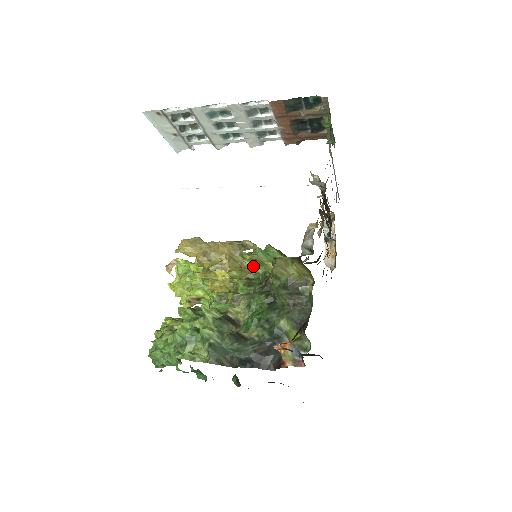
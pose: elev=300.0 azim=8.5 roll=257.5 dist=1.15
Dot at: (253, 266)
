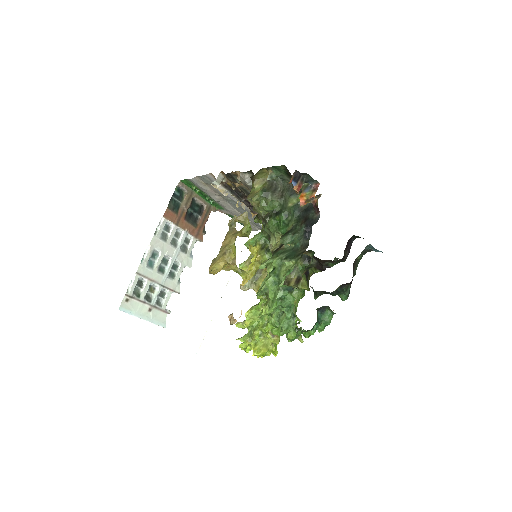
Dot at: (253, 238)
